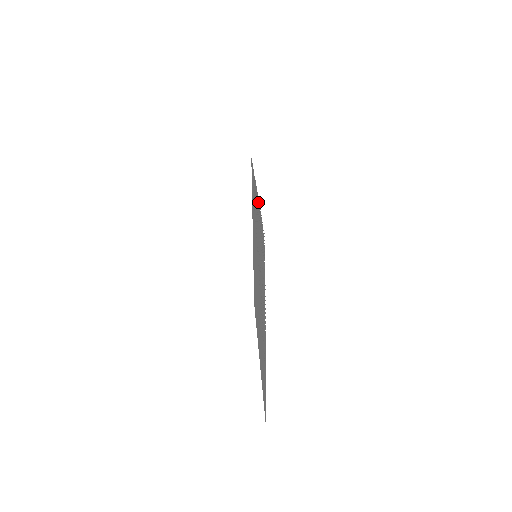
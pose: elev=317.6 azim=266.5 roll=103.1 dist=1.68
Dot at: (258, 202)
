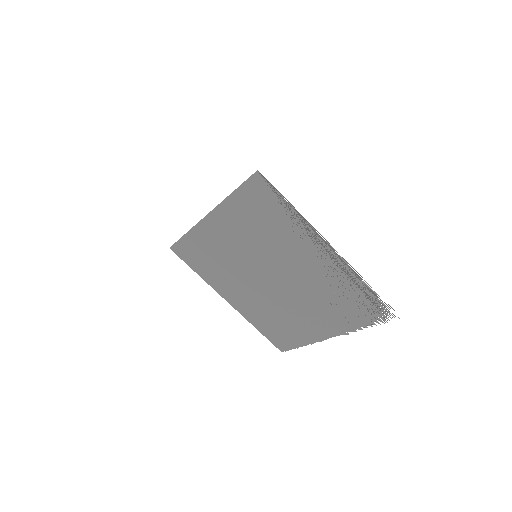
Dot at: (347, 267)
